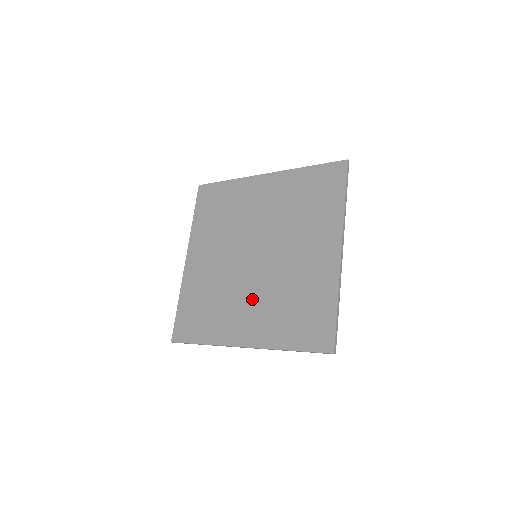
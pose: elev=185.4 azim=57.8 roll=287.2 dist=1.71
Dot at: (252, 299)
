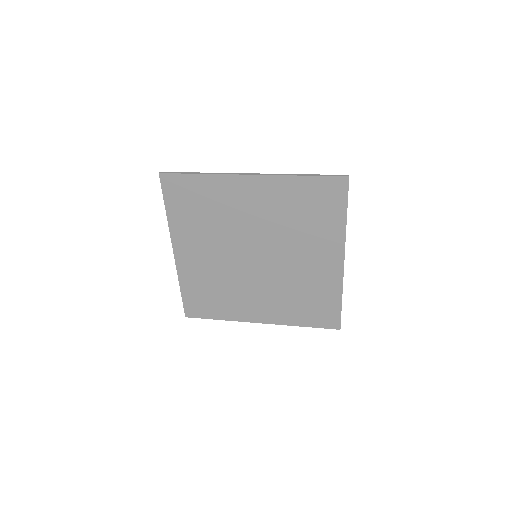
Dot at: (261, 292)
